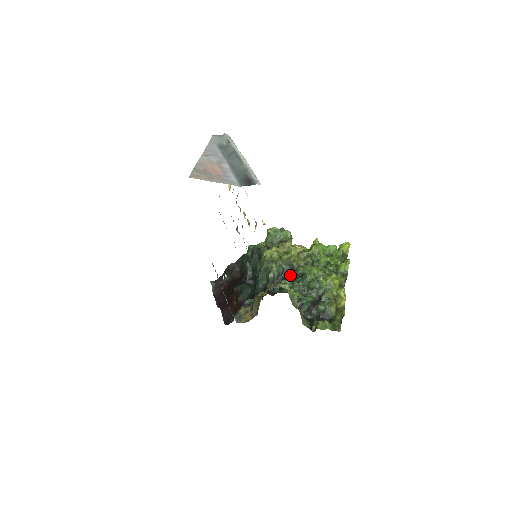
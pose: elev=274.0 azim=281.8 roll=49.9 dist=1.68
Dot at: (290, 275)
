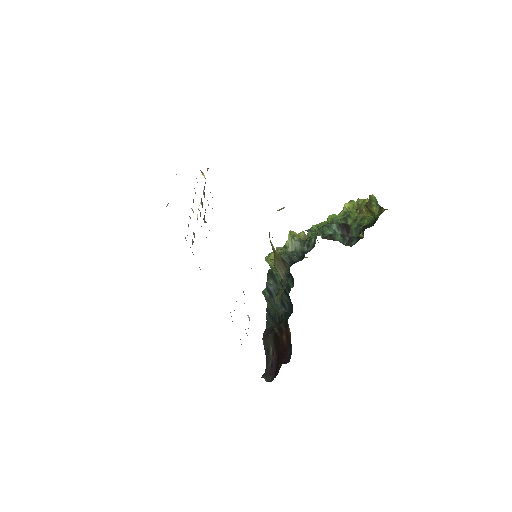
Dot at: (308, 251)
